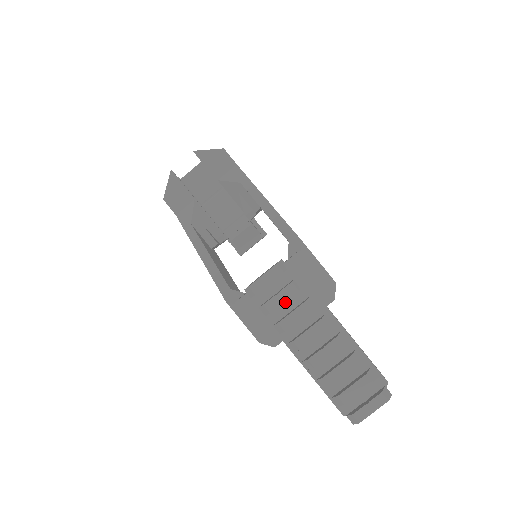
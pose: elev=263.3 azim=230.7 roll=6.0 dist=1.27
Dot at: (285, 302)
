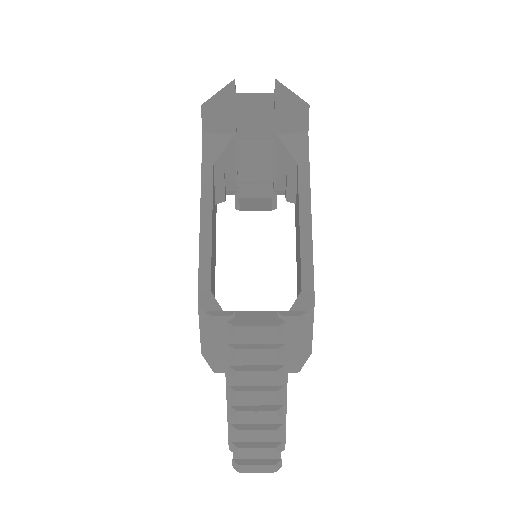
Dot at: occluded
